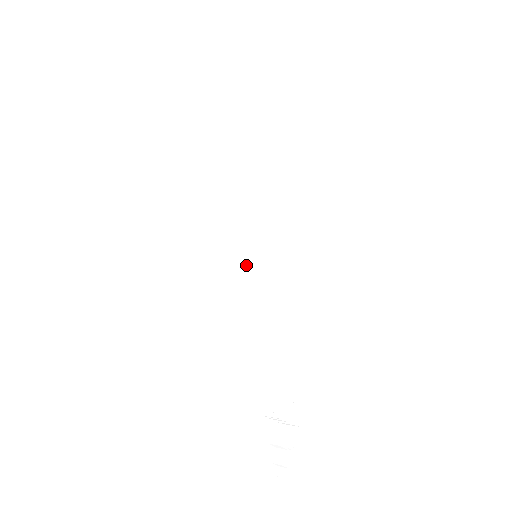
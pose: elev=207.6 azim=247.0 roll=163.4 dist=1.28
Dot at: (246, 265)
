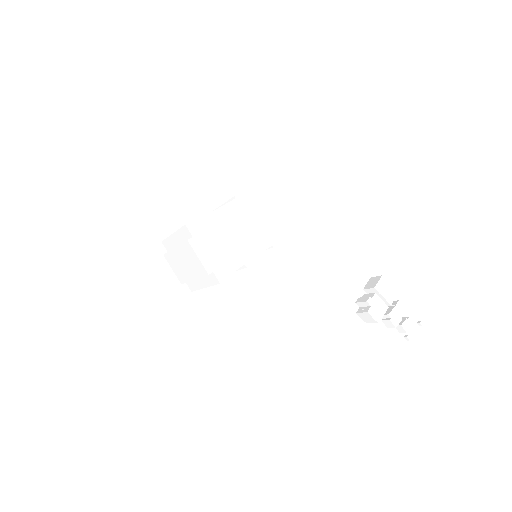
Dot at: occluded
